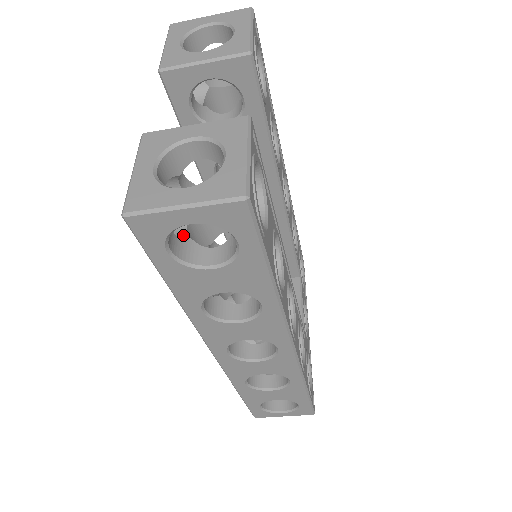
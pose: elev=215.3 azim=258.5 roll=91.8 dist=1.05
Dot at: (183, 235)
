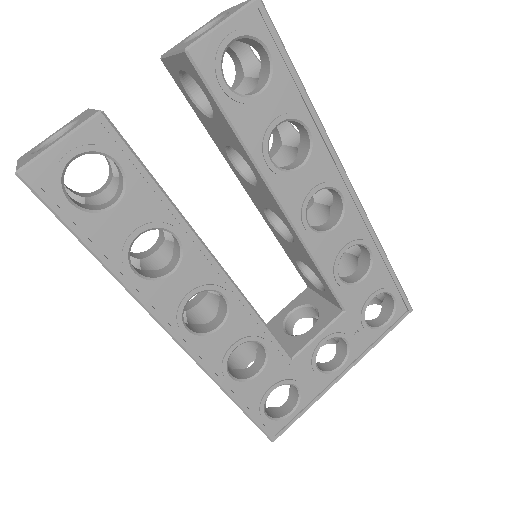
Dot at: (94, 195)
